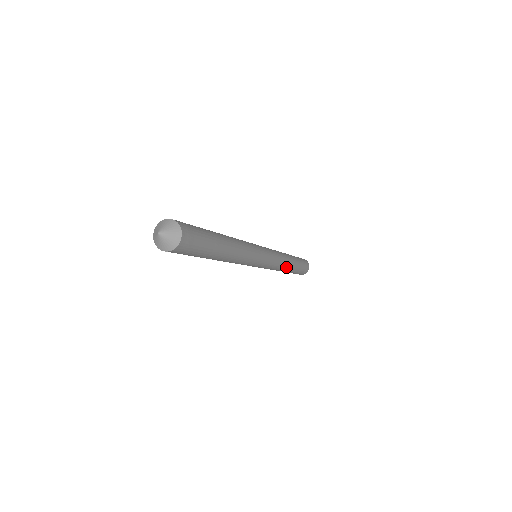
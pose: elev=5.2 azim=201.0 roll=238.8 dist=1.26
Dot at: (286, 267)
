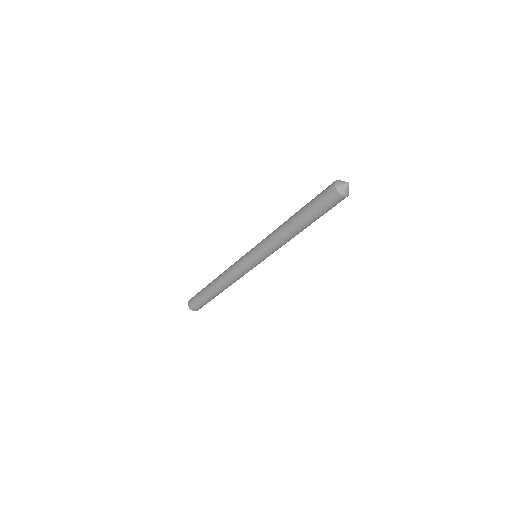
Dot at: occluded
